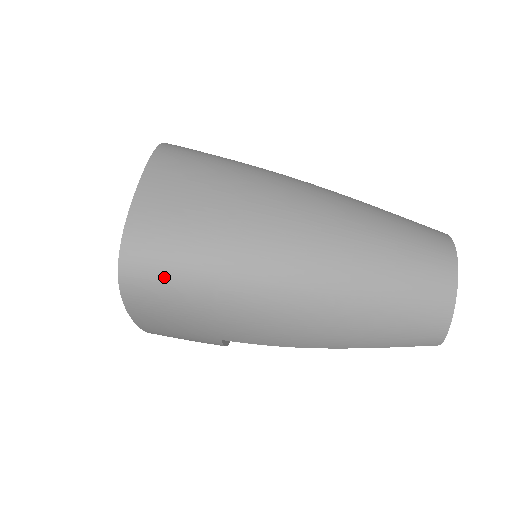
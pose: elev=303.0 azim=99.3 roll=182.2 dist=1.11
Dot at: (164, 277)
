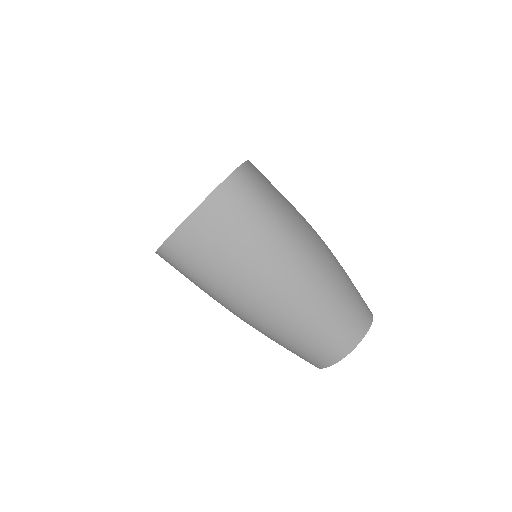
Dot at: (180, 269)
